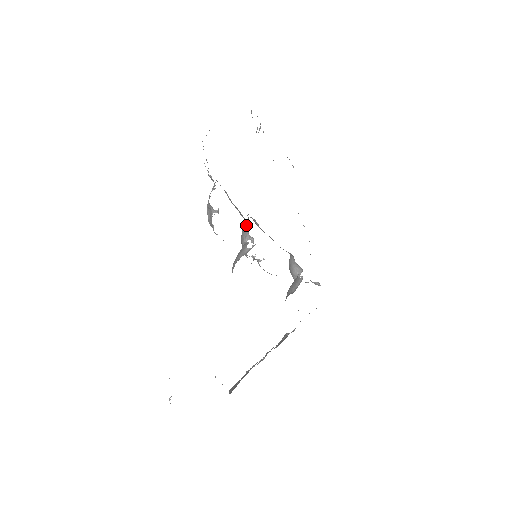
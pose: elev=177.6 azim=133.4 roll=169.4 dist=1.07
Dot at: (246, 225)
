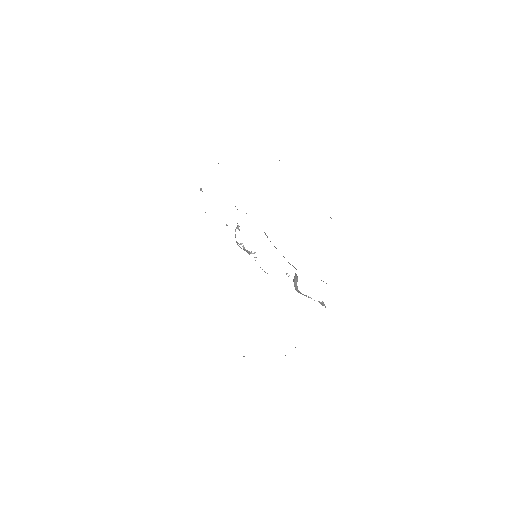
Dot at: occluded
